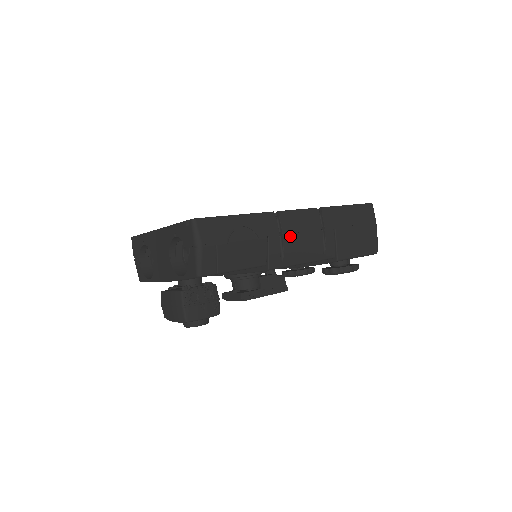
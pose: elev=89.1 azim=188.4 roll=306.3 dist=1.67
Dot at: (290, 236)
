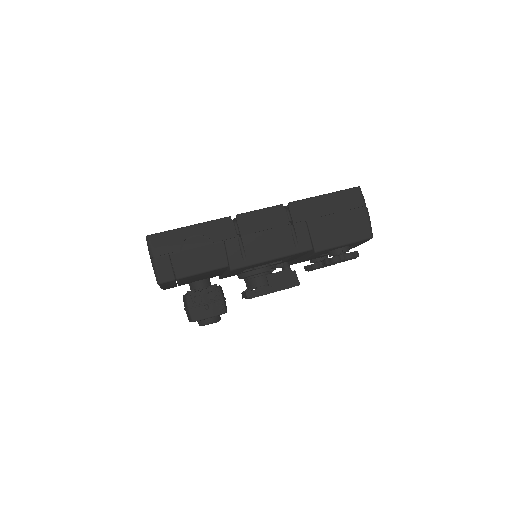
Dot at: (250, 236)
